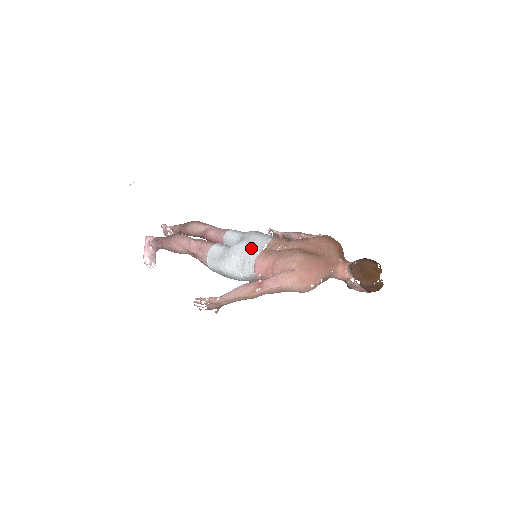
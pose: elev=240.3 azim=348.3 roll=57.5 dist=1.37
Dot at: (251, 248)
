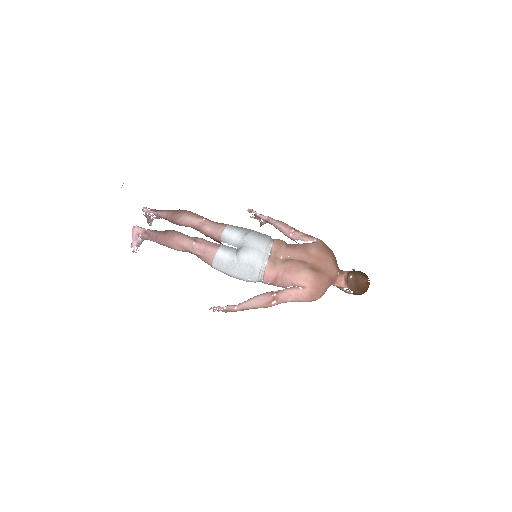
Dot at: (259, 259)
